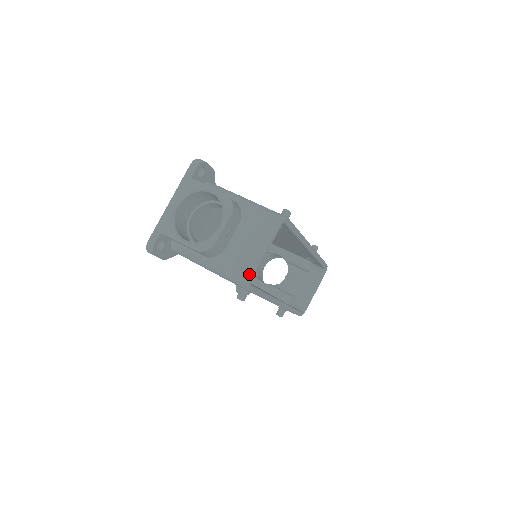
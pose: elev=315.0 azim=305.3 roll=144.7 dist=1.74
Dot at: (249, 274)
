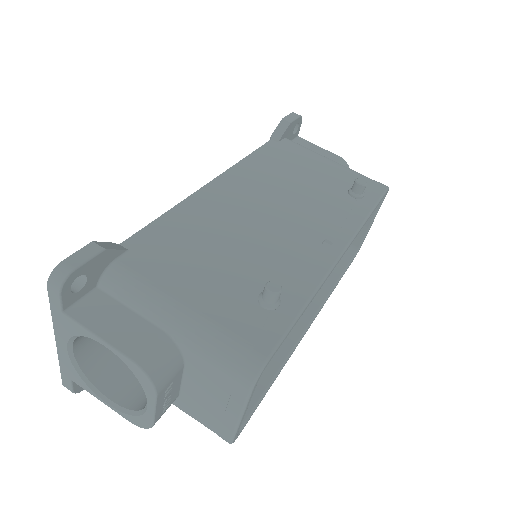
Dot at: (227, 438)
